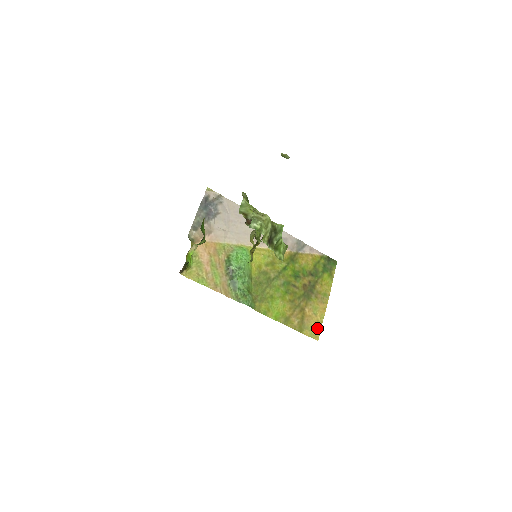
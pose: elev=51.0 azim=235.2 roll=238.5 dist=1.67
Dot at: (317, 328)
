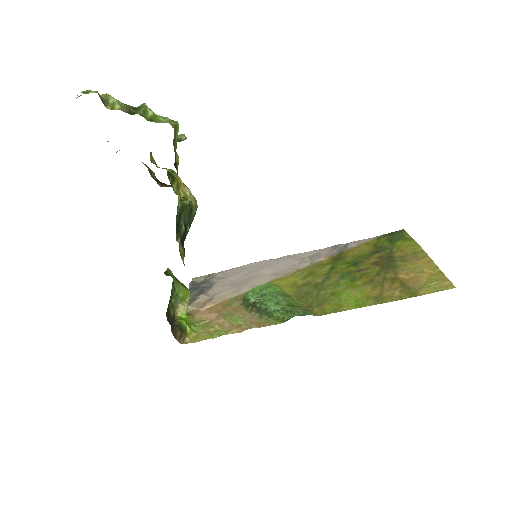
Dot at: (438, 280)
